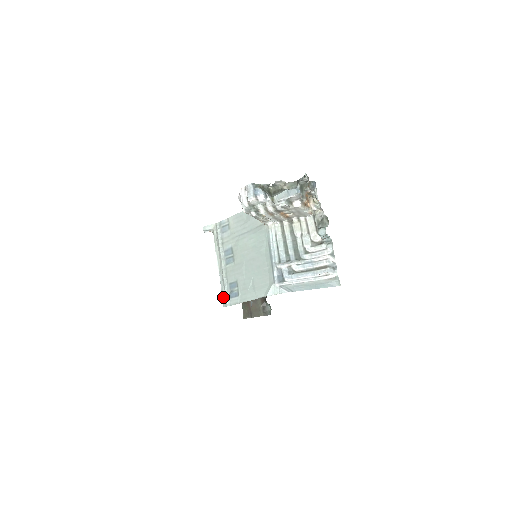
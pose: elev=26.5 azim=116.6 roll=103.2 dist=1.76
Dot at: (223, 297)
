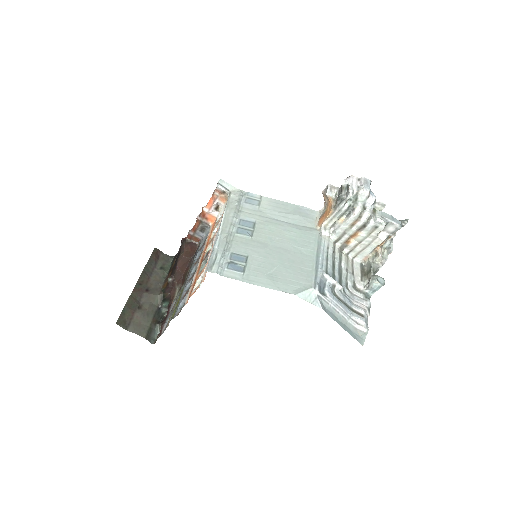
Dot at: (214, 260)
